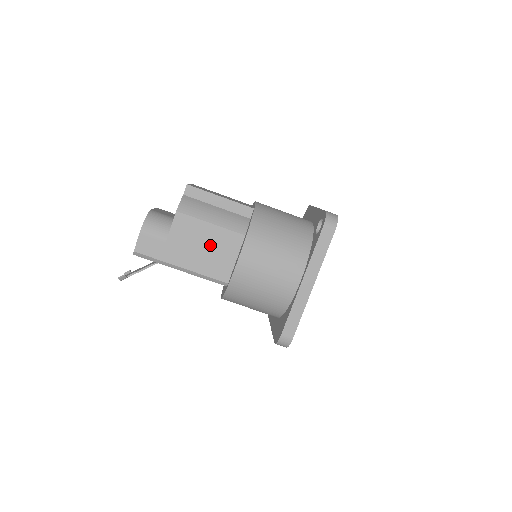
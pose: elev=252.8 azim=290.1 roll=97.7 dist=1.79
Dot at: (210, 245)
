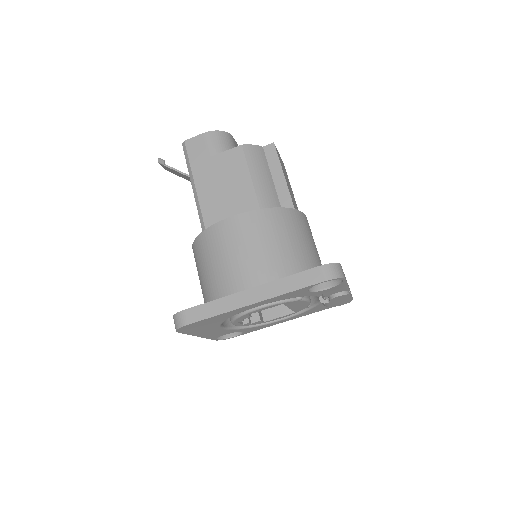
Dot at: (231, 192)
